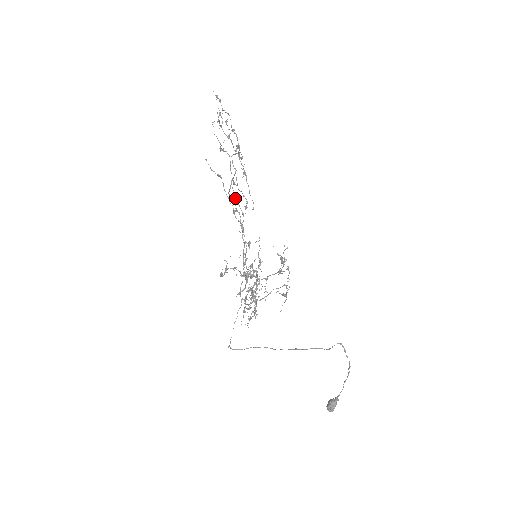
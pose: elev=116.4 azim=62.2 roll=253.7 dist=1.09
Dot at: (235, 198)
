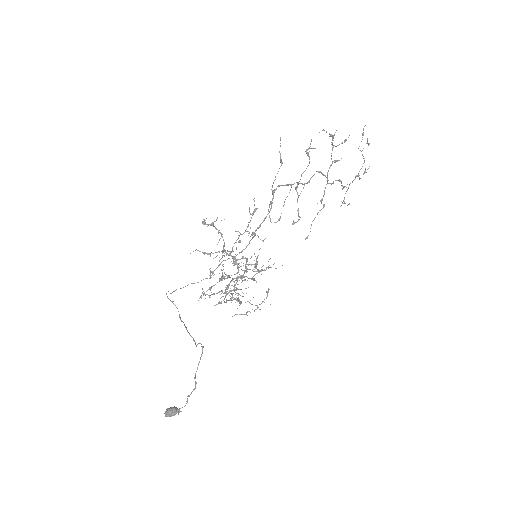
Dot at: (285, 199)
